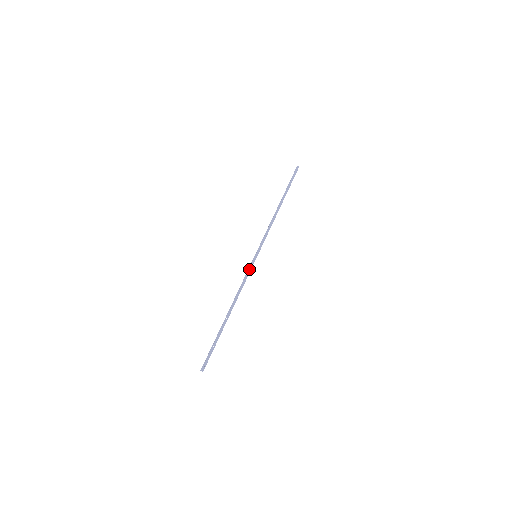
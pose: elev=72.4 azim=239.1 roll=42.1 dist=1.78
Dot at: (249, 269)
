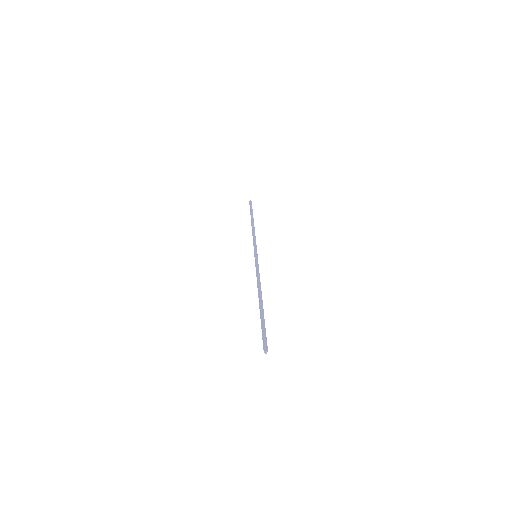
Dot at: (256, 264)
